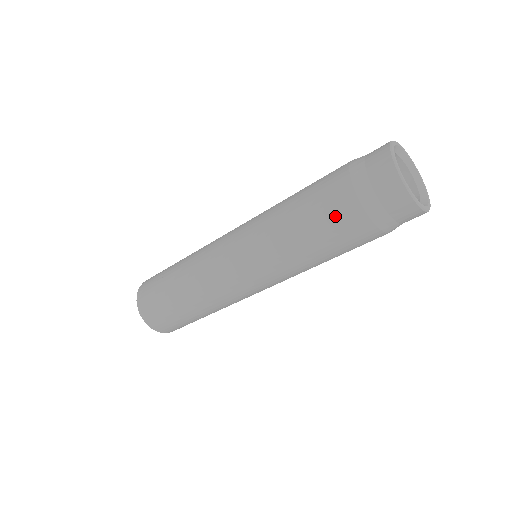
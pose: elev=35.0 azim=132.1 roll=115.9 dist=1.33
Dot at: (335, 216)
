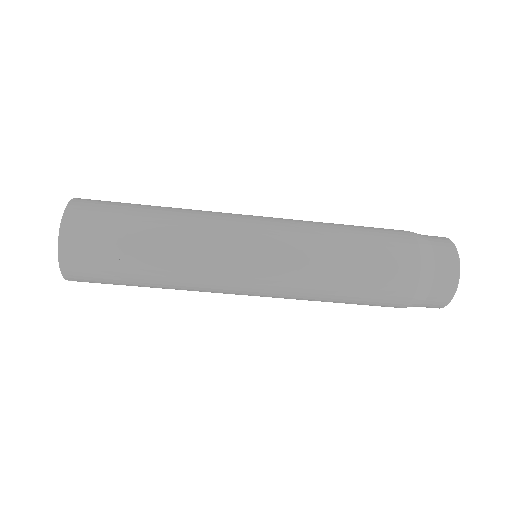
Dot at: (393, 260)
